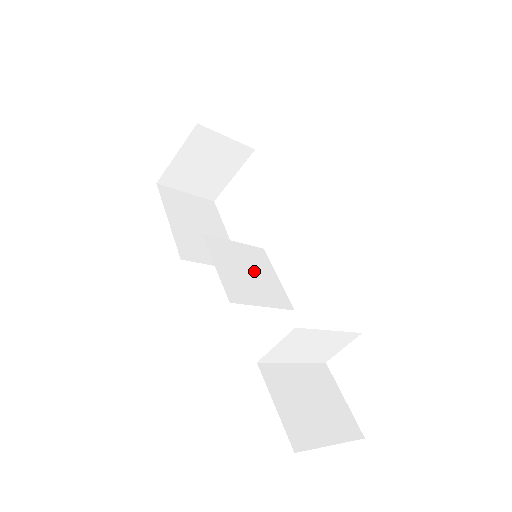
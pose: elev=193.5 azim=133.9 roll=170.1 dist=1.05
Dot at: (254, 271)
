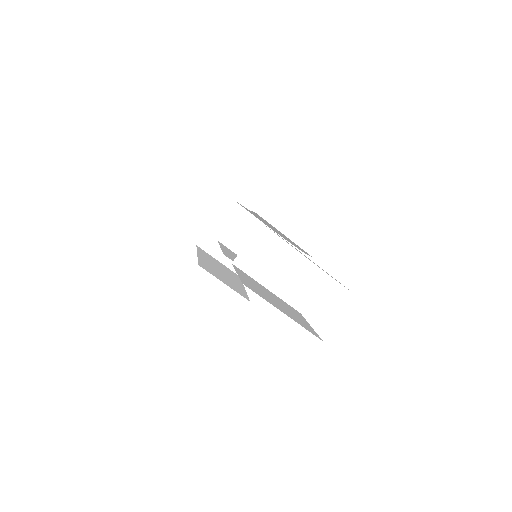
Dot at: occluded
